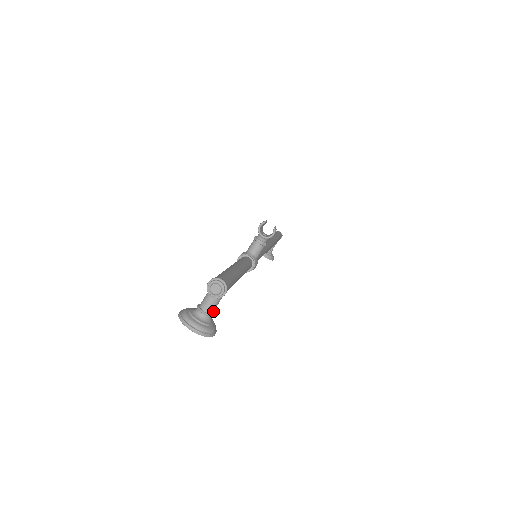
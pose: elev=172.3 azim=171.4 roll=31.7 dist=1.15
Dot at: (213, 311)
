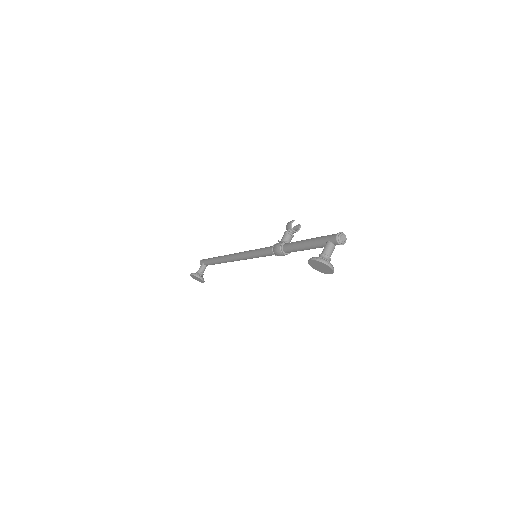
Dot at: (329, 258)
